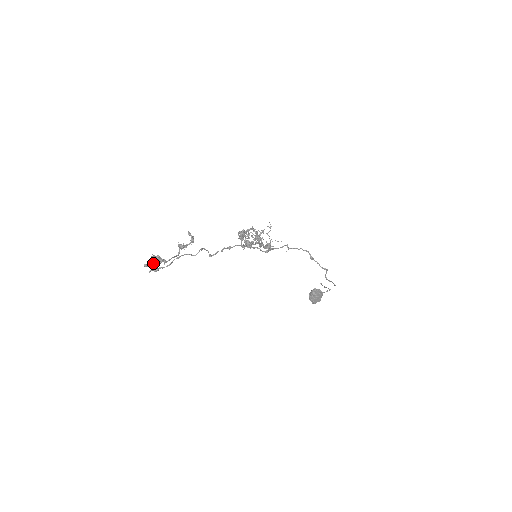
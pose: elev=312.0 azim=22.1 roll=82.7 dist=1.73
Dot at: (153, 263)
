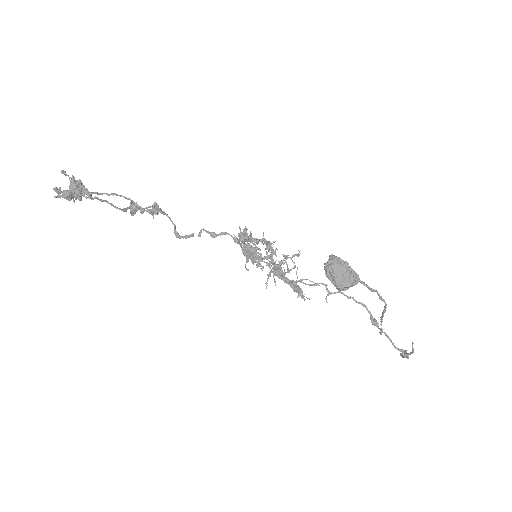
Dot at: (69, 190)
